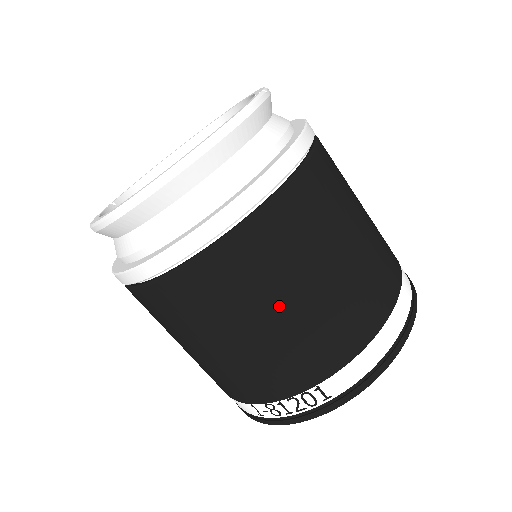
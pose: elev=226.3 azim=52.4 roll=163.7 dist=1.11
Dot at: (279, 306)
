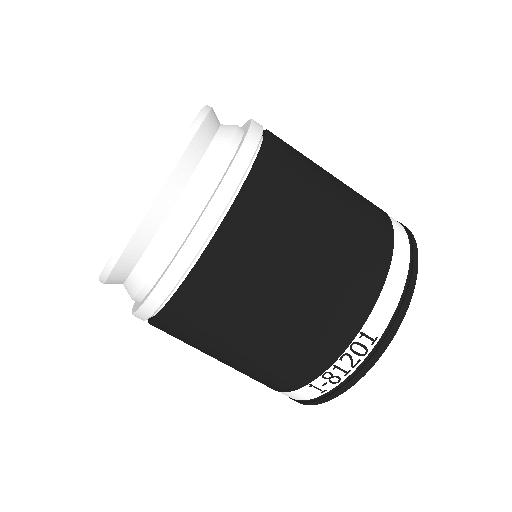
Dot at: (295, 268)
